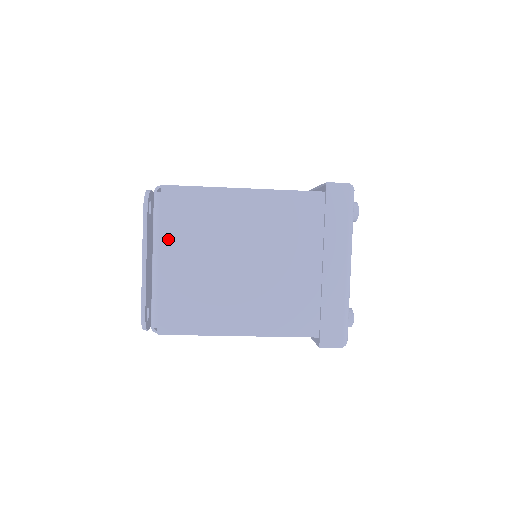
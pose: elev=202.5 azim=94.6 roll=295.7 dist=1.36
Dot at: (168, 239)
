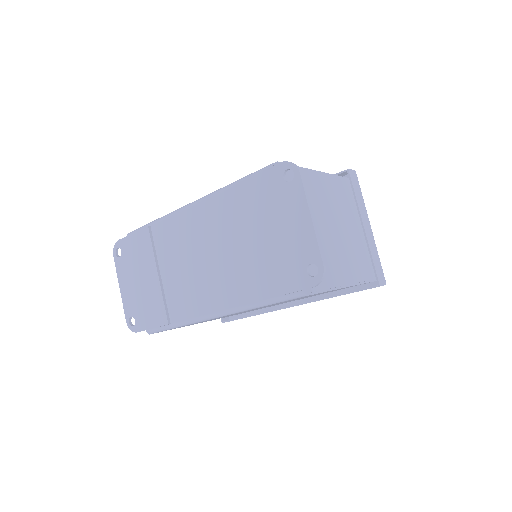
Dot at: occluded
